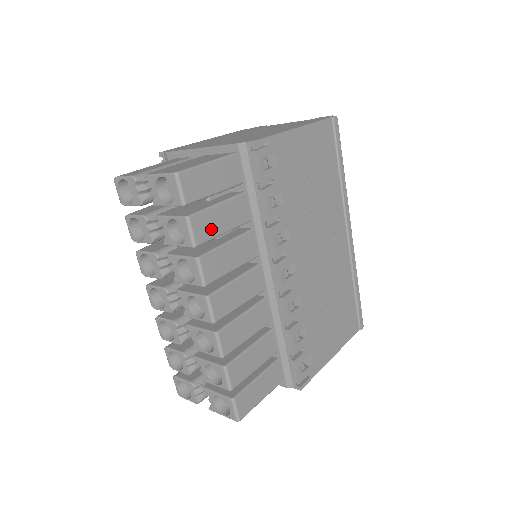
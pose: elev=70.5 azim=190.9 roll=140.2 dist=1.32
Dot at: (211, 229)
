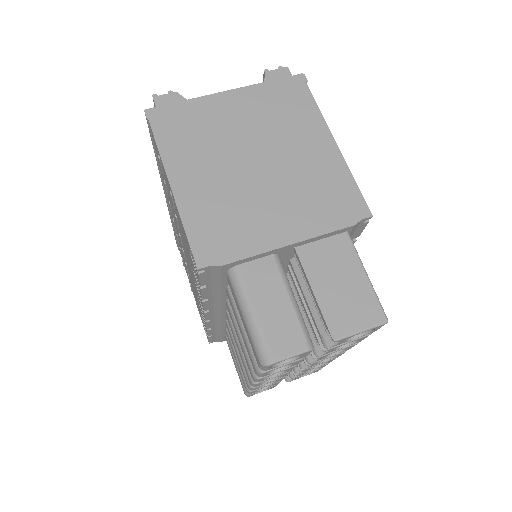
Dot at: occluded
